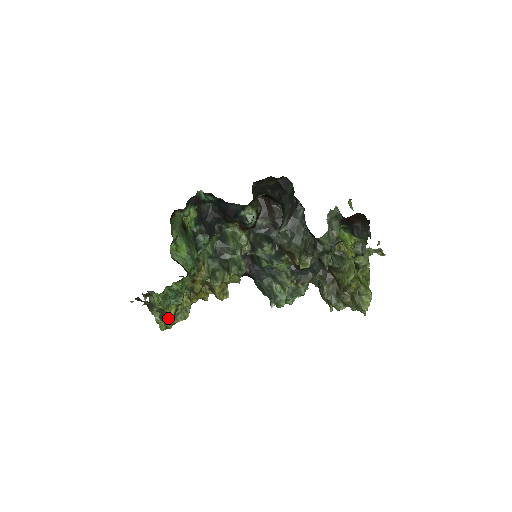
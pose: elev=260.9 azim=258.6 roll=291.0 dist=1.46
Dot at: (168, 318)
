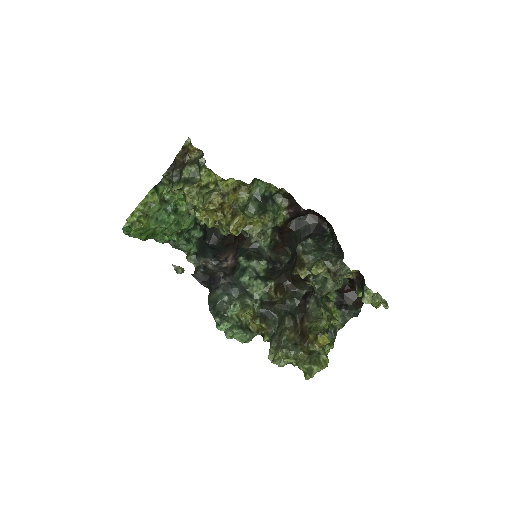
Dot at: (205, 176)
